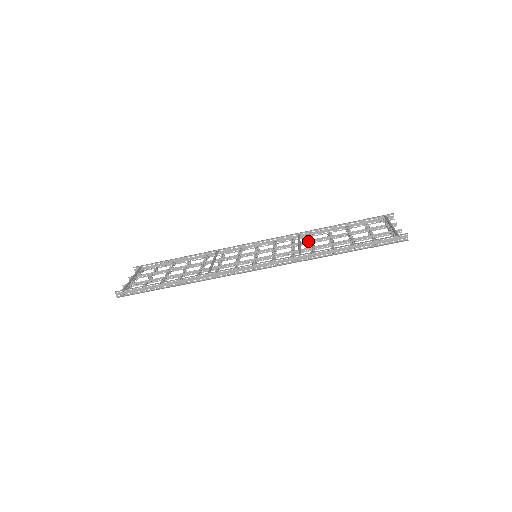
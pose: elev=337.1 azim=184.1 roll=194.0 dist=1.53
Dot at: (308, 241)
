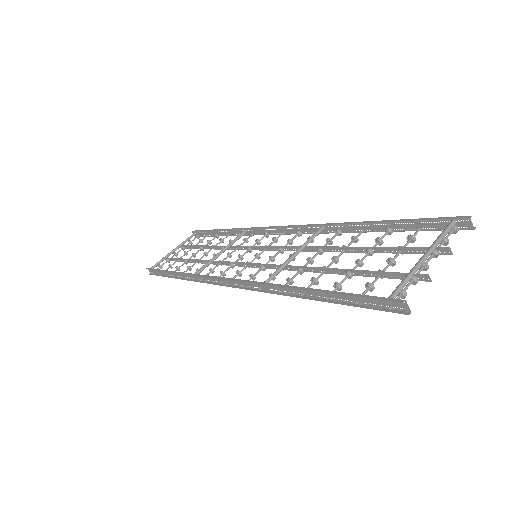
Dot at: (316, 247)
